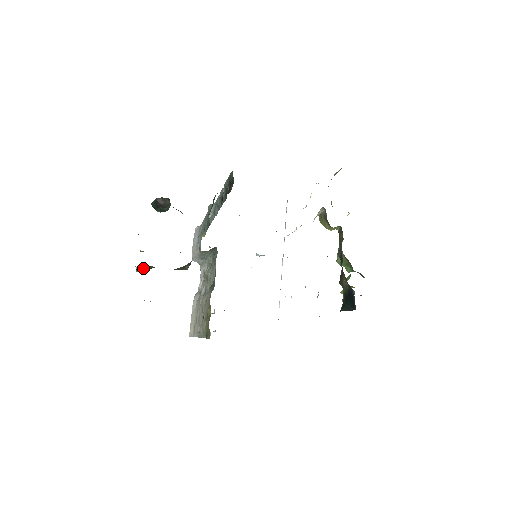
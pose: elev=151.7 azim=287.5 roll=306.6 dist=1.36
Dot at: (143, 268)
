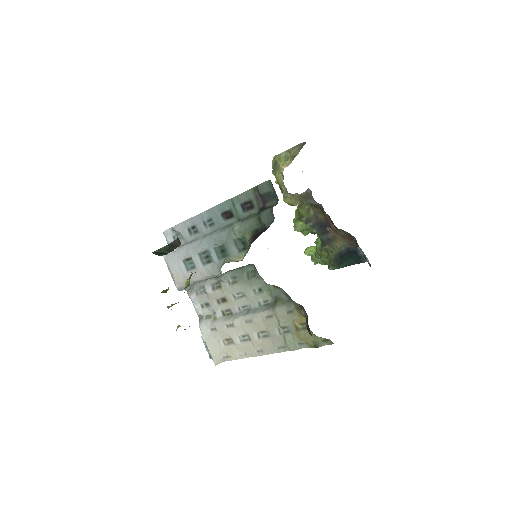
Dot at: occluded
